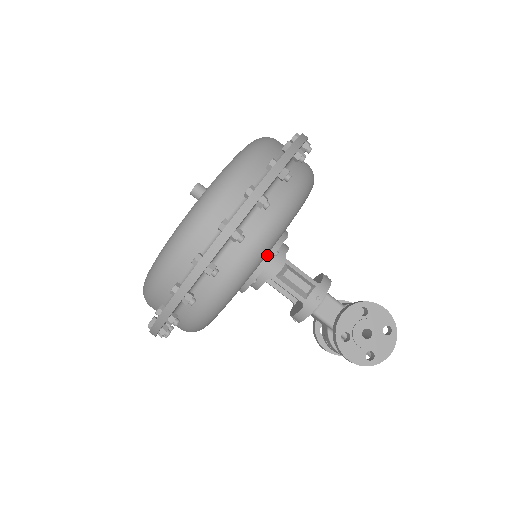
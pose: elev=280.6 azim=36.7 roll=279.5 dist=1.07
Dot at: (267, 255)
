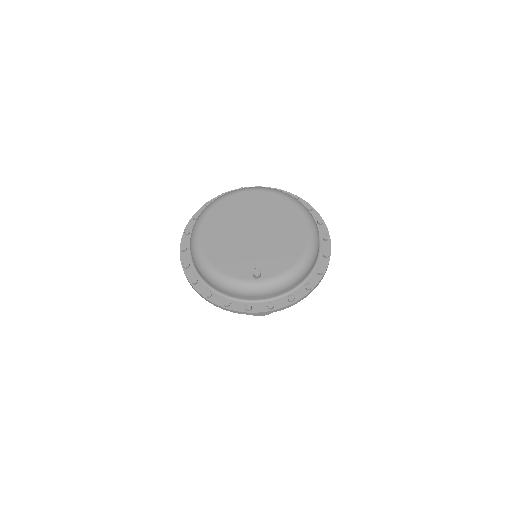
Dot at: occluded
